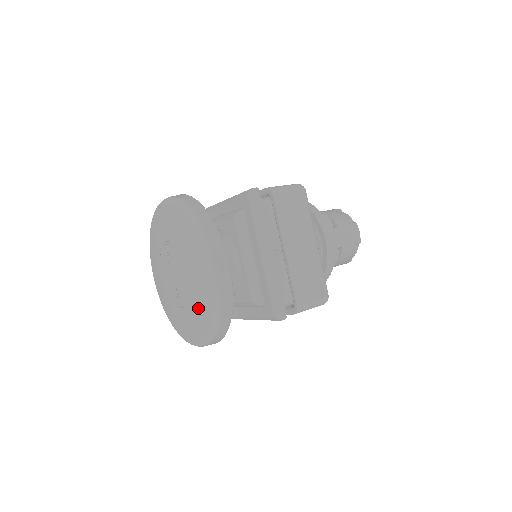
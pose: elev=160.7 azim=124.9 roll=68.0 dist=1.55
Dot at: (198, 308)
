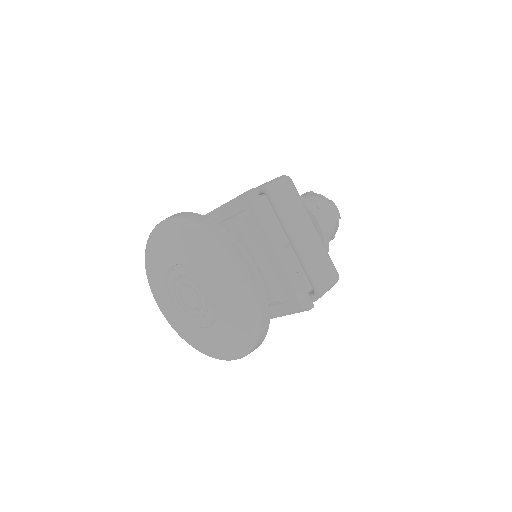
Dot at: (233, 321)
